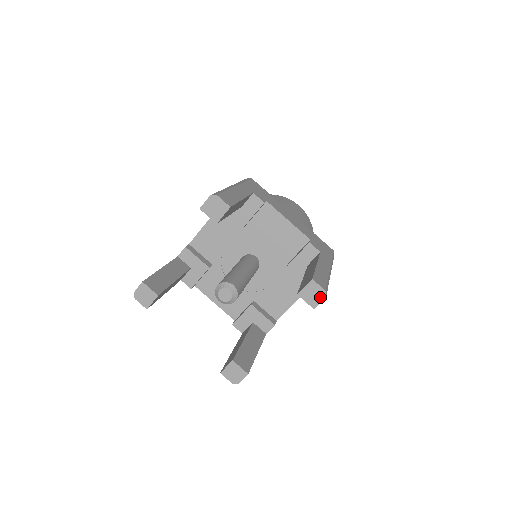
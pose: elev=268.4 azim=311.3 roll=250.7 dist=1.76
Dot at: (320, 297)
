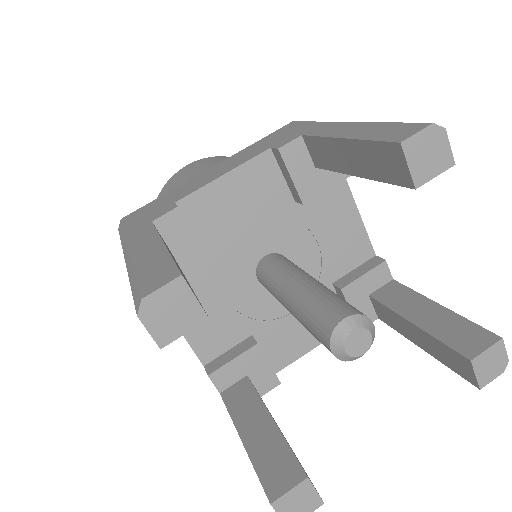
Dot at: (497, 370)
